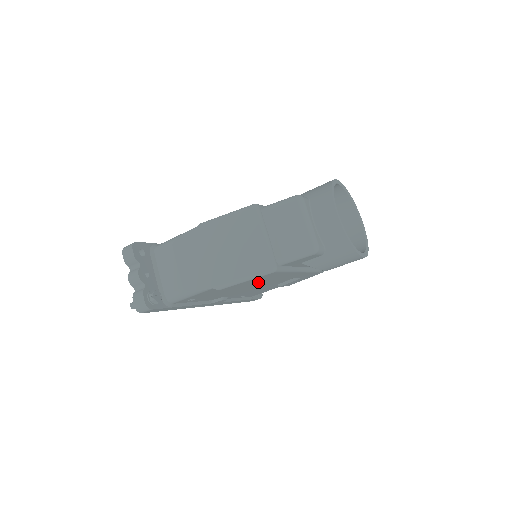
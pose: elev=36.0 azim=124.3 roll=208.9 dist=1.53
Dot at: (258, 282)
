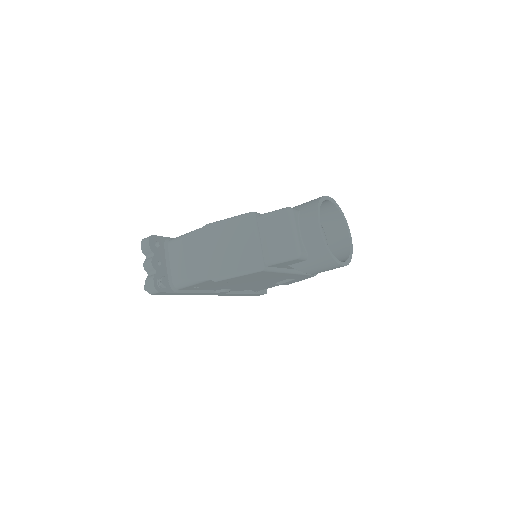
Dot at: (254, 279)
